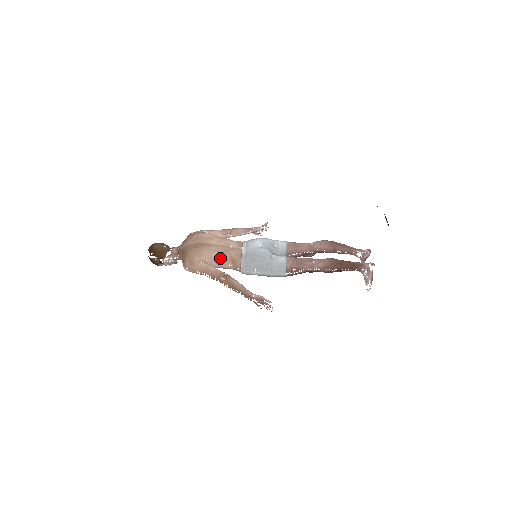
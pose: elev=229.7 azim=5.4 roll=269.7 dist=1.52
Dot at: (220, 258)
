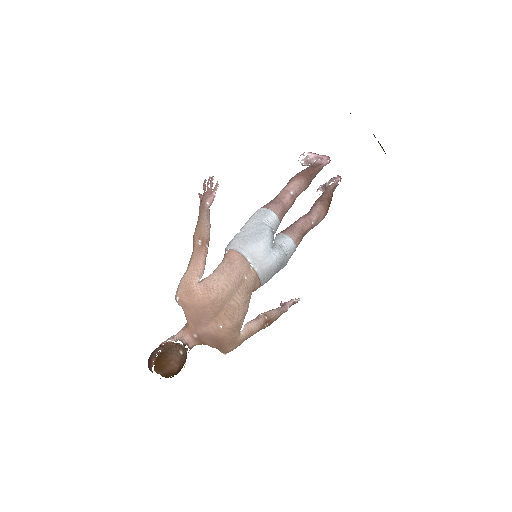
Dot at: occluded
